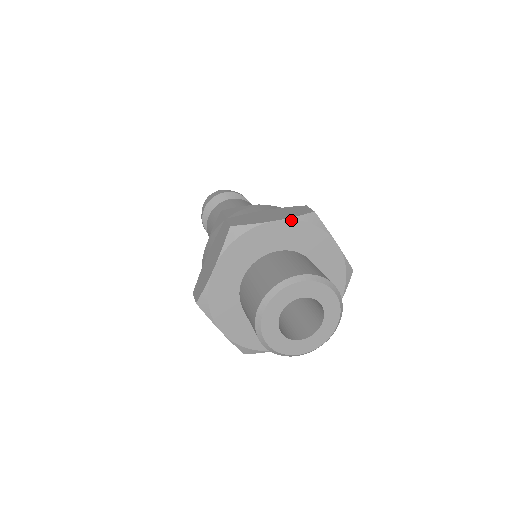
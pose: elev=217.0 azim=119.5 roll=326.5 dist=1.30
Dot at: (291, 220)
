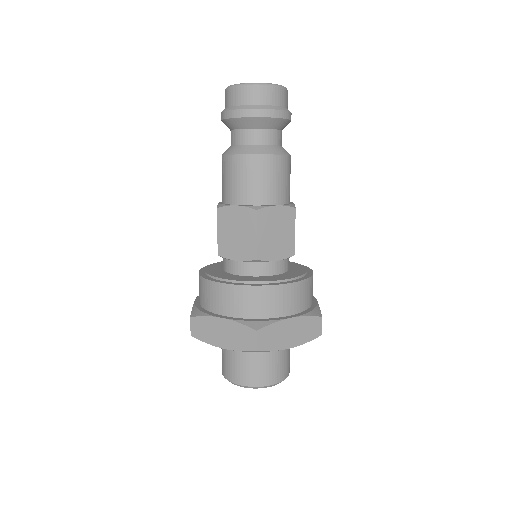
Dot at: (236, 350)
